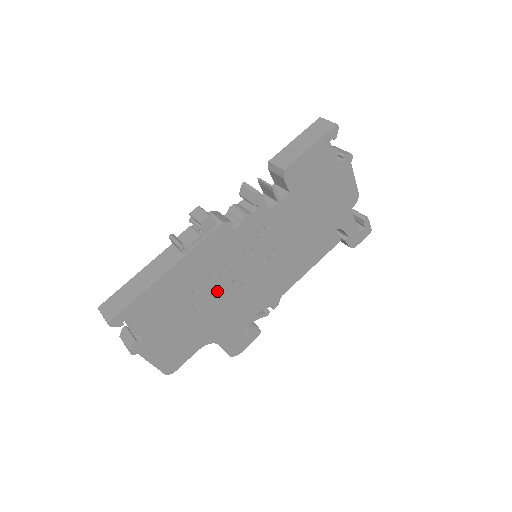
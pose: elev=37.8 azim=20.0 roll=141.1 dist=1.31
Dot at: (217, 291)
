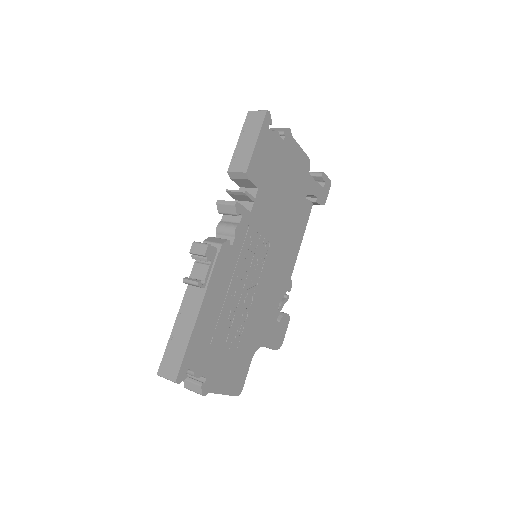
Dot at: (243, 303)
